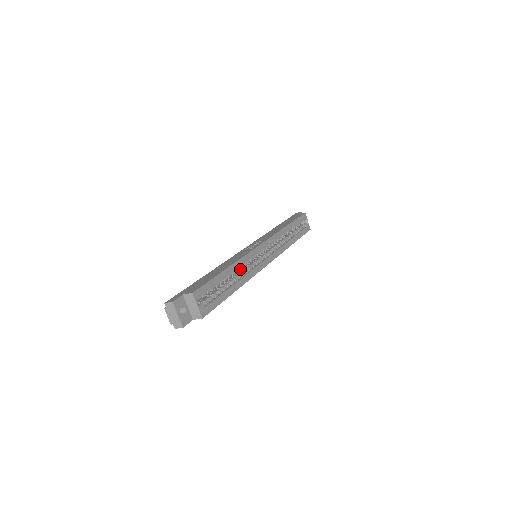
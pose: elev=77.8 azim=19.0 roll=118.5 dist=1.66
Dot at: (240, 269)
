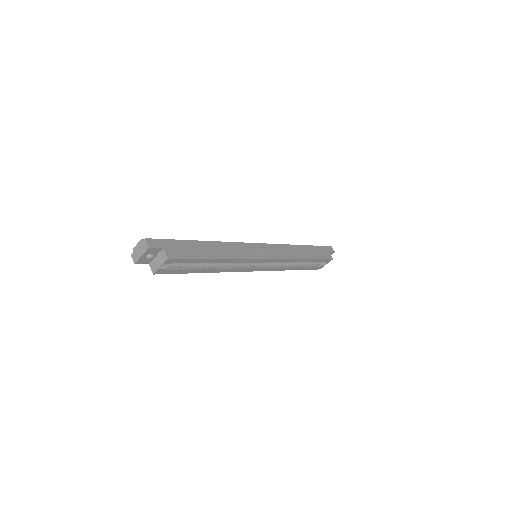
Dot at: (228, 262)
